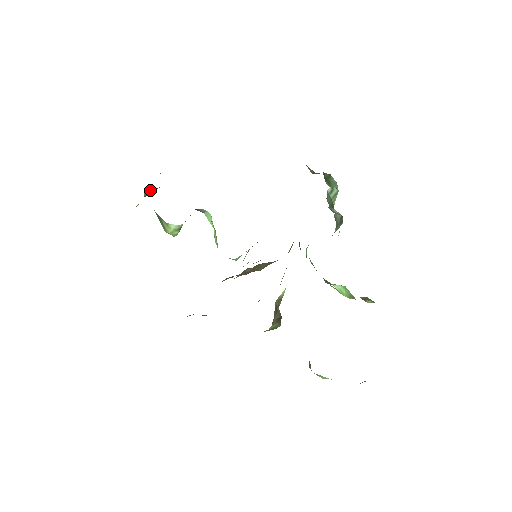
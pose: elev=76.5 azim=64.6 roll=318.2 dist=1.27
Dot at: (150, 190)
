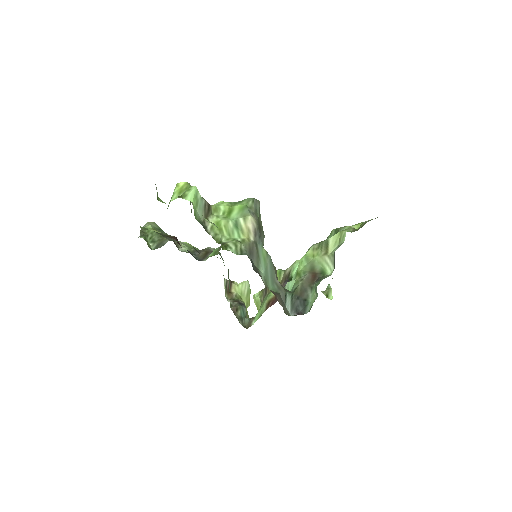
Dot at: occluded
